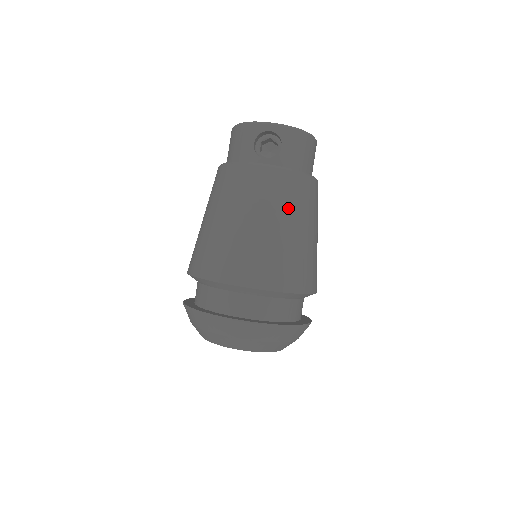
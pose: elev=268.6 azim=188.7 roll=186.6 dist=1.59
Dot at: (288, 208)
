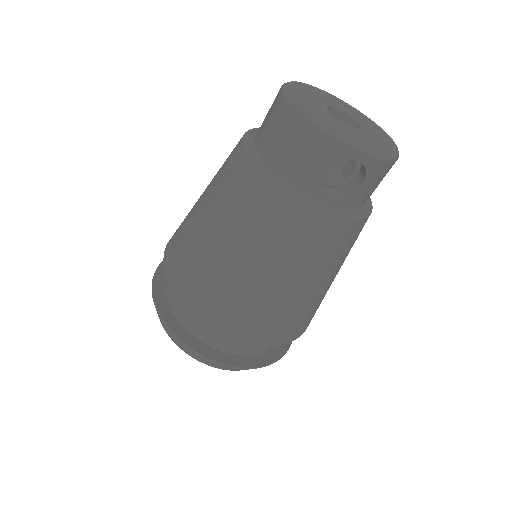
Dot at: (335, 262)
